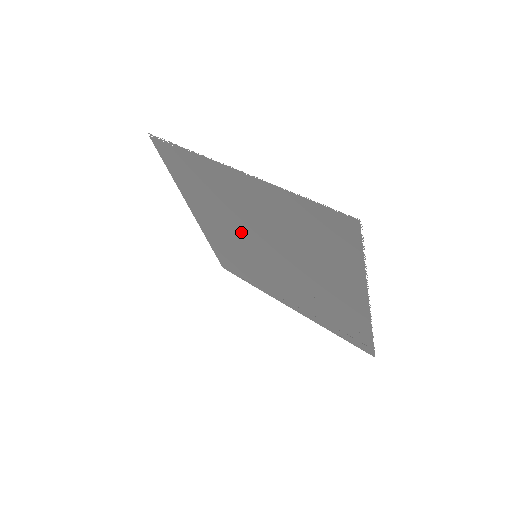
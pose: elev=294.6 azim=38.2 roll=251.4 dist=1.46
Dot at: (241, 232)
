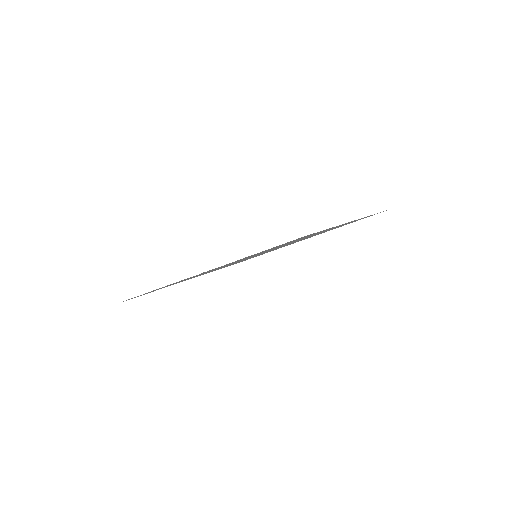
Dot at: occluded
